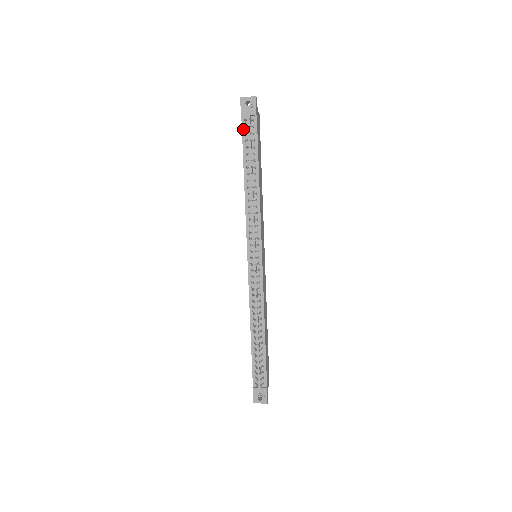
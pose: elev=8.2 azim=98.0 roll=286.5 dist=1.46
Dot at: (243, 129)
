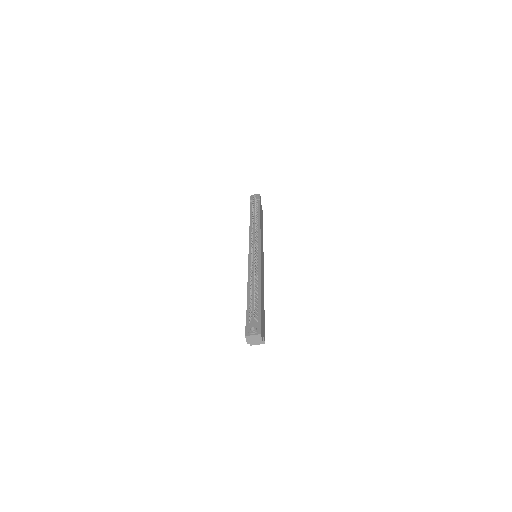
Dot at: (251, 205)
